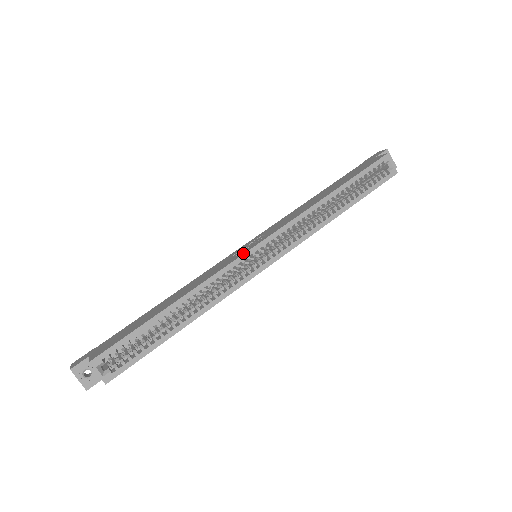
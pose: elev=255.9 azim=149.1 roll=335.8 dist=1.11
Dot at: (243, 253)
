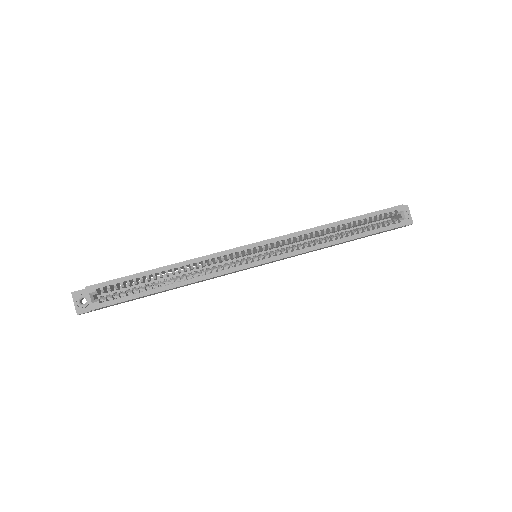
Dot at: occluded
